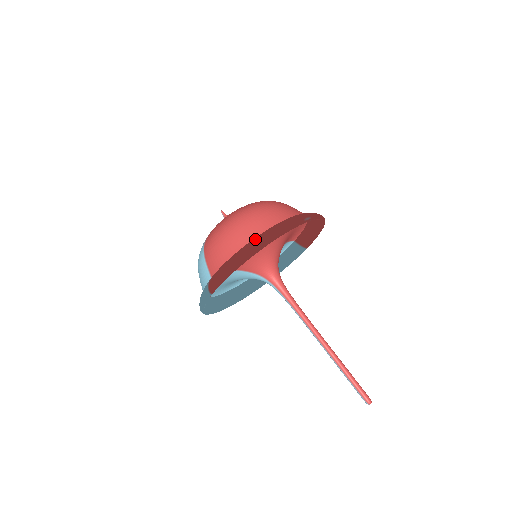
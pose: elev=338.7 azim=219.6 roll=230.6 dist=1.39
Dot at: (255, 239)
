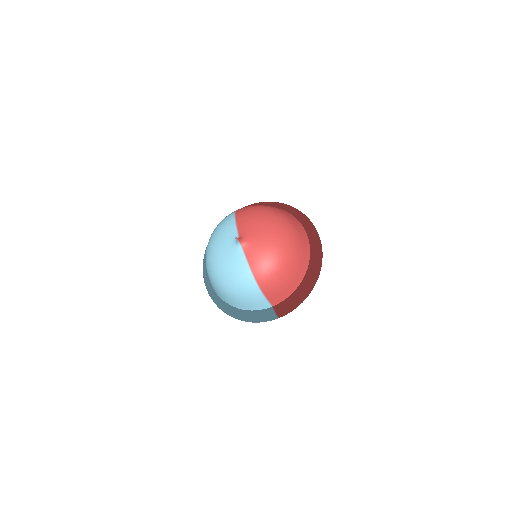
Dot at: (311, 274)
